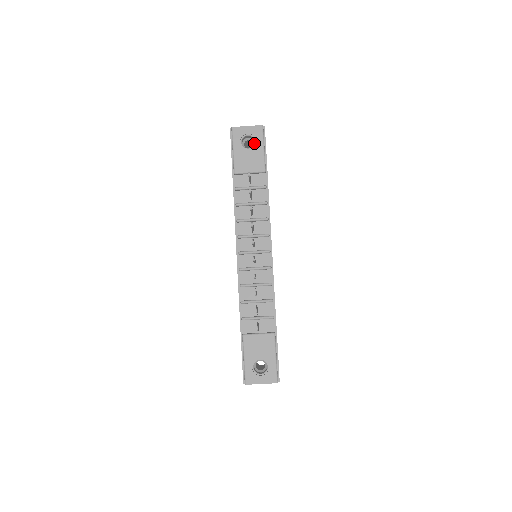
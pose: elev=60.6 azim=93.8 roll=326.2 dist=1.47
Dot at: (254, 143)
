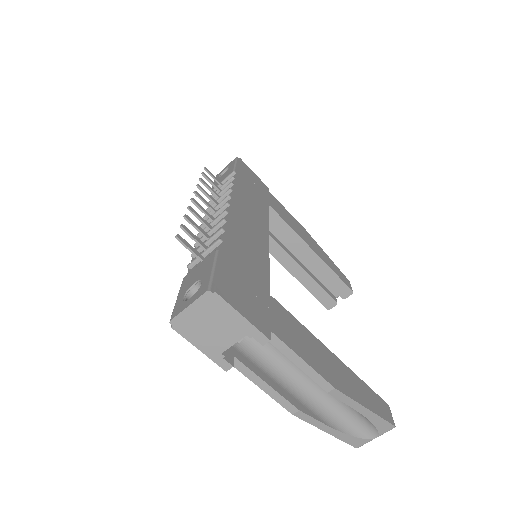
Dot at: occluded
